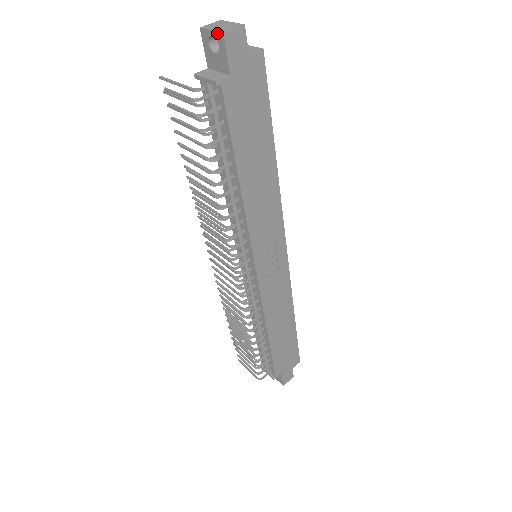
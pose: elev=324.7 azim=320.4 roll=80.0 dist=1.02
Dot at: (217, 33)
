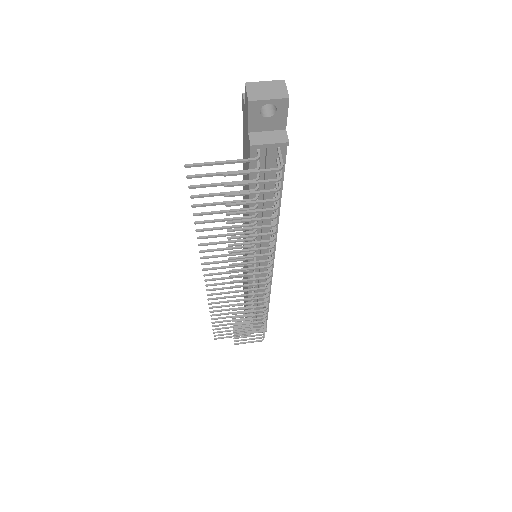
Dot at: (279, 100)
